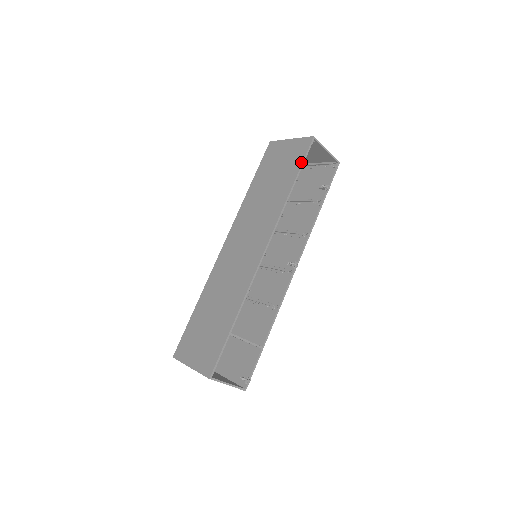
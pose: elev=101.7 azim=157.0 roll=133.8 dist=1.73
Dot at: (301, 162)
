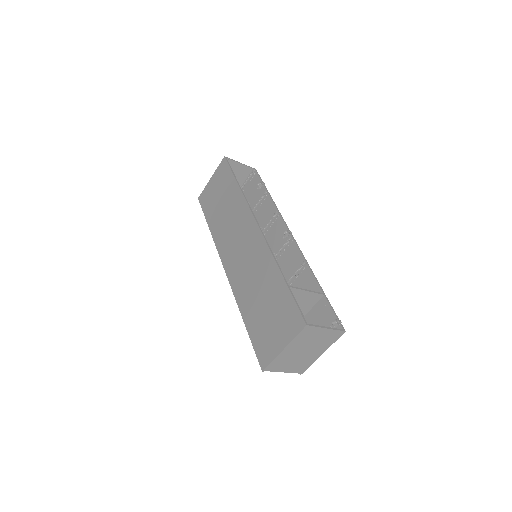
Dot at: (230, 172)
